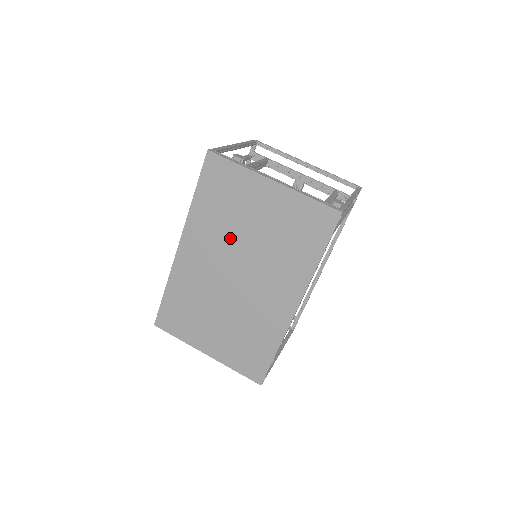
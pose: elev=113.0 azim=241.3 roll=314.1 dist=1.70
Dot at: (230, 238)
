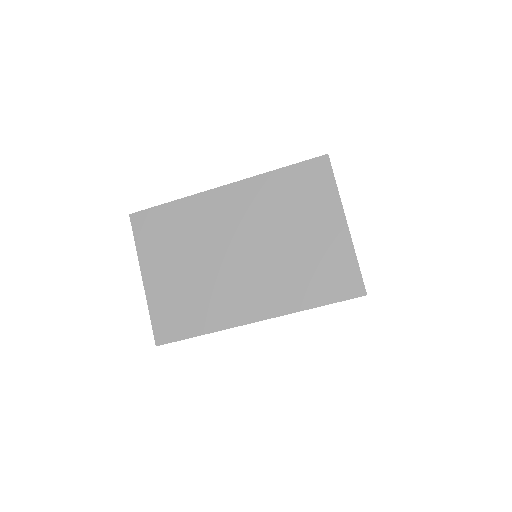
Dot at: (269, 223)
